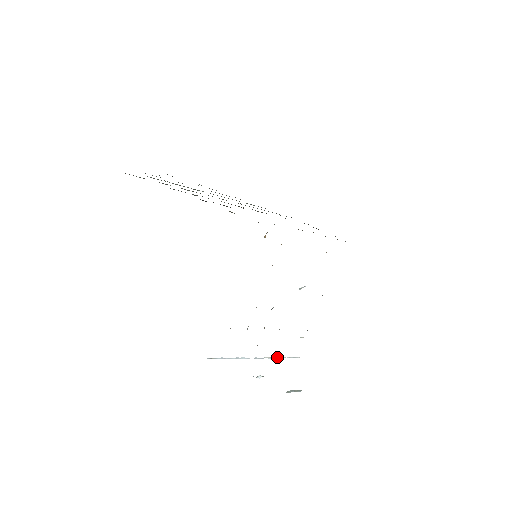
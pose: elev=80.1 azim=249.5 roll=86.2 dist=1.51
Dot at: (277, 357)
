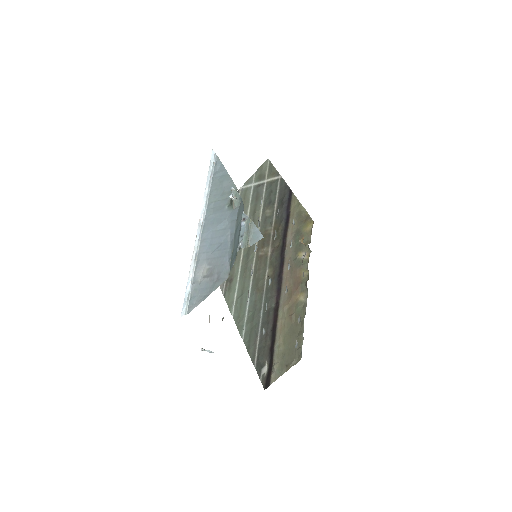
Dot at: (195, 266)
